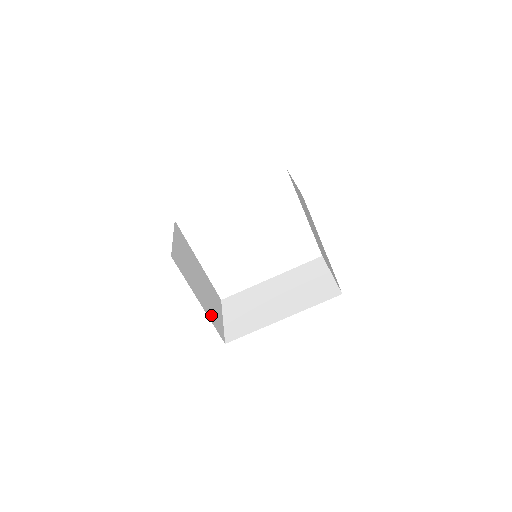
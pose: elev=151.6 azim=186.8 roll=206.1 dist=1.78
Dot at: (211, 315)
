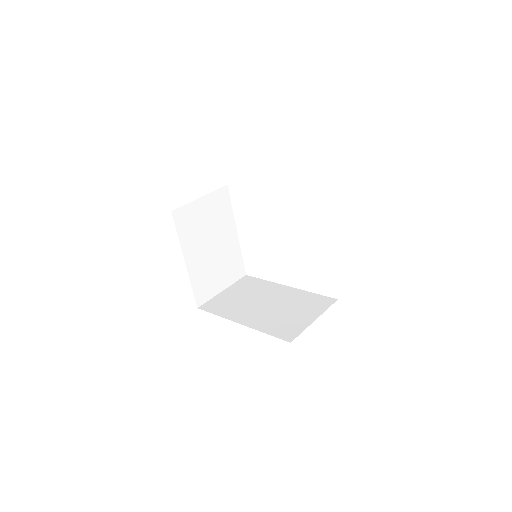
Dot at: (199, 278)
